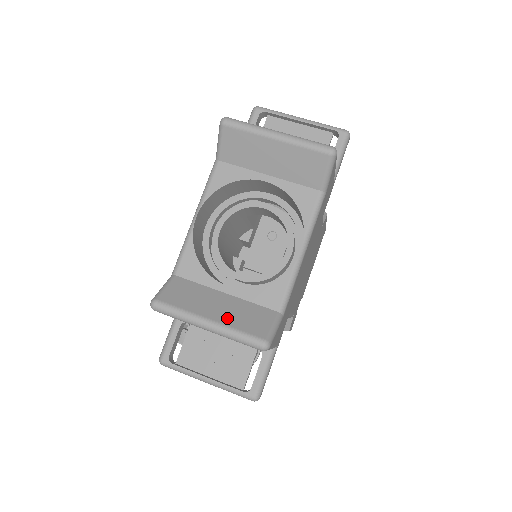
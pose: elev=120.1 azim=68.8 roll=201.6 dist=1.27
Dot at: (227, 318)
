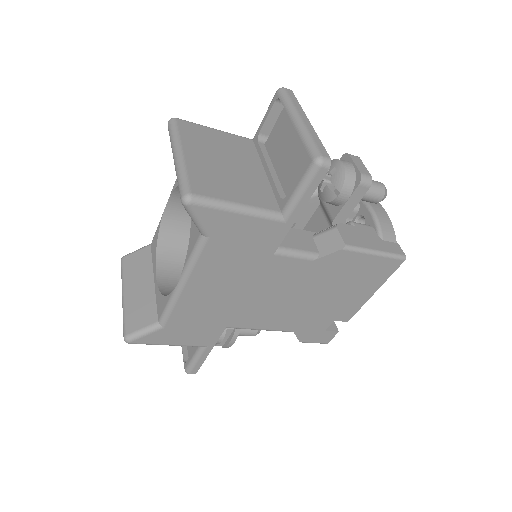
Dot at: (131, 301)
